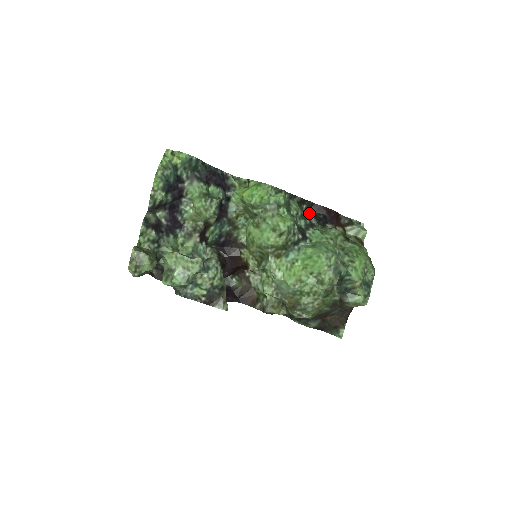
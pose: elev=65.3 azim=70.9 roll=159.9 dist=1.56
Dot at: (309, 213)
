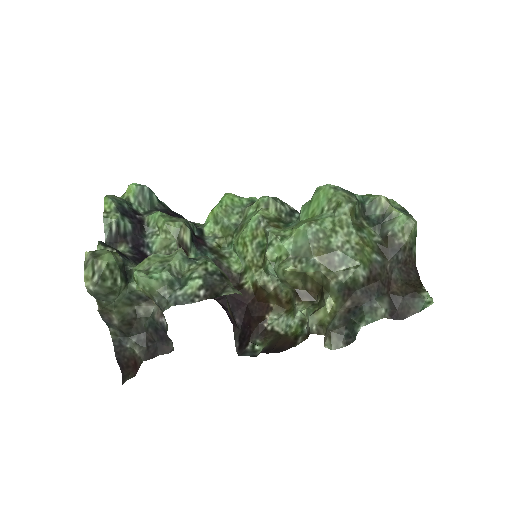
Dot at: occluded
